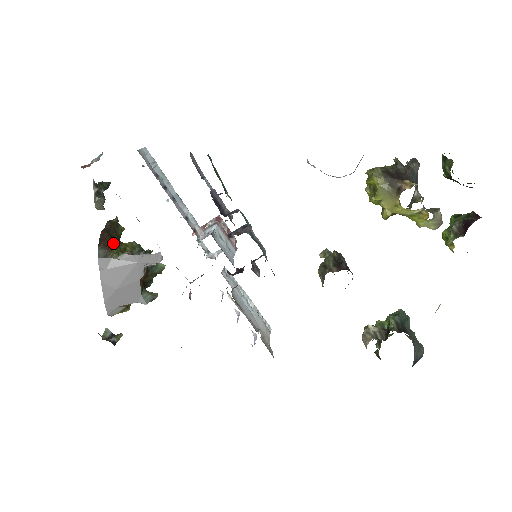
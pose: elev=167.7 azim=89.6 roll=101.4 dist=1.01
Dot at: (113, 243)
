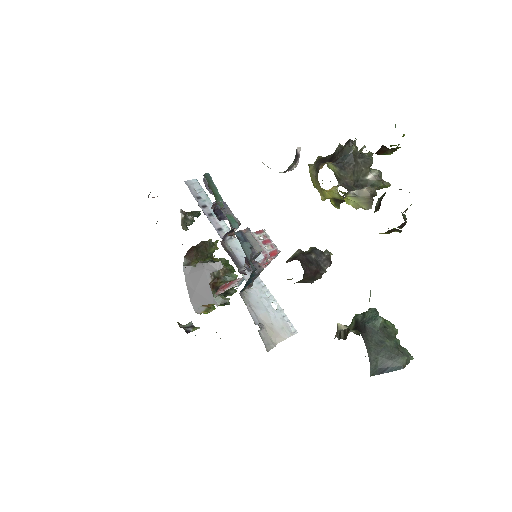
Dot at: occluded
